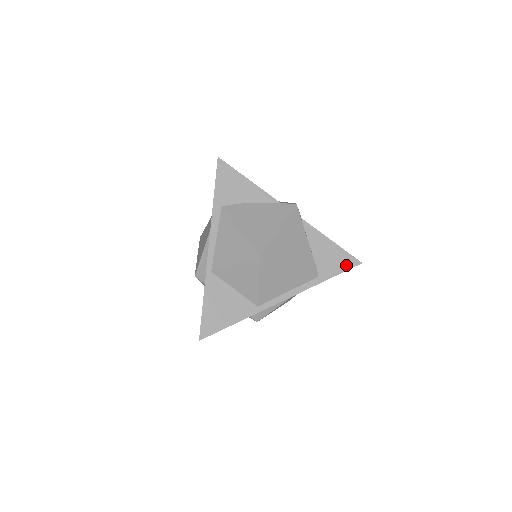
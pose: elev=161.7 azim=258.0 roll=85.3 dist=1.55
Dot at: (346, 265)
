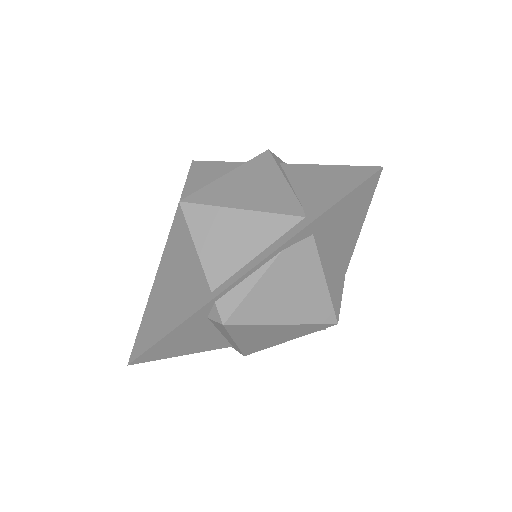
Dot at: (353, 182)
